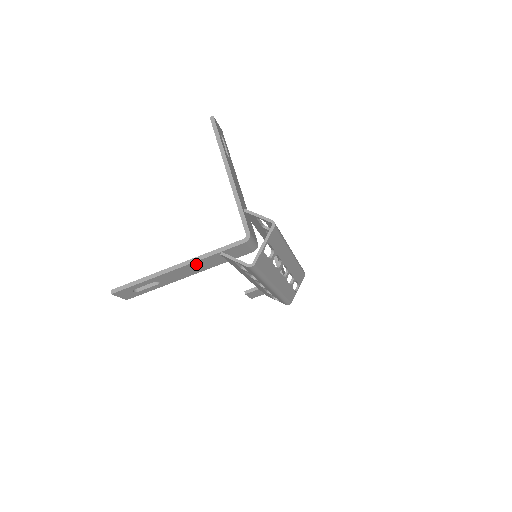
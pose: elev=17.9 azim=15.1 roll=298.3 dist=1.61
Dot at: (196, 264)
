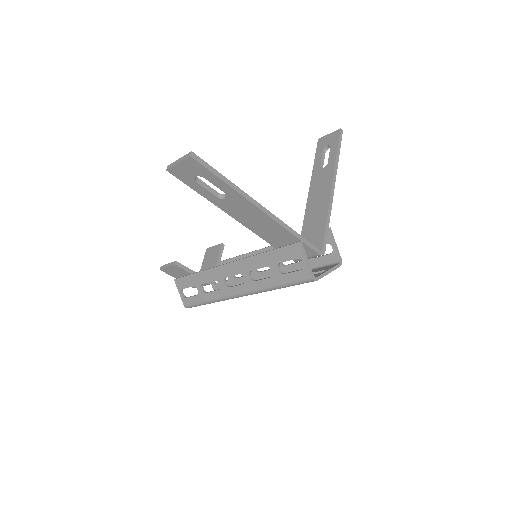
Dot at: (272, 225)
